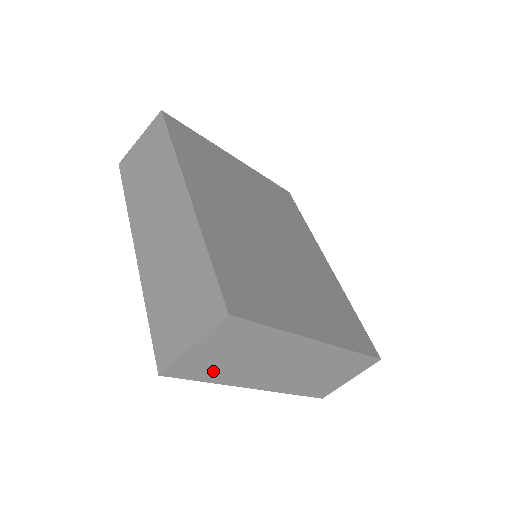
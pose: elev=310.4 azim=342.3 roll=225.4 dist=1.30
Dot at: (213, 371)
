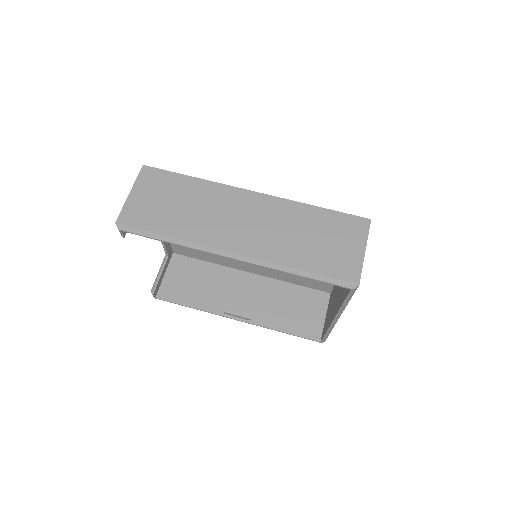
Dot at: occluded
